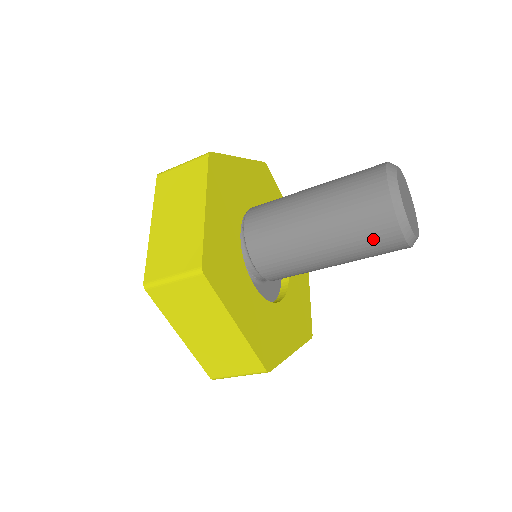
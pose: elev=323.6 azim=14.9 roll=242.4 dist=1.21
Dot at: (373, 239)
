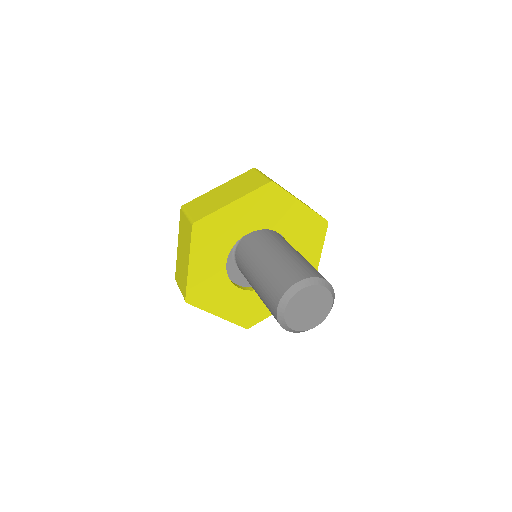
Dot at: (268, 301)
